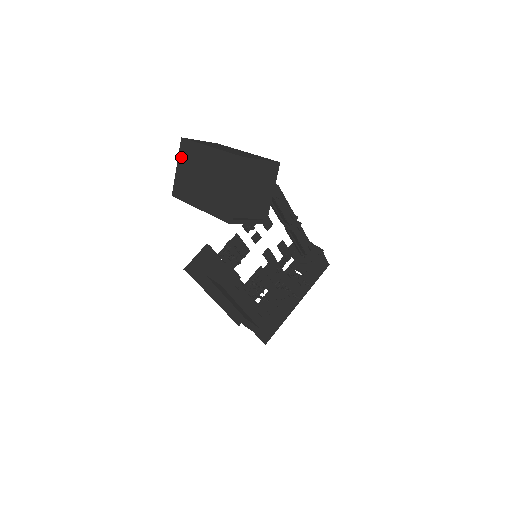
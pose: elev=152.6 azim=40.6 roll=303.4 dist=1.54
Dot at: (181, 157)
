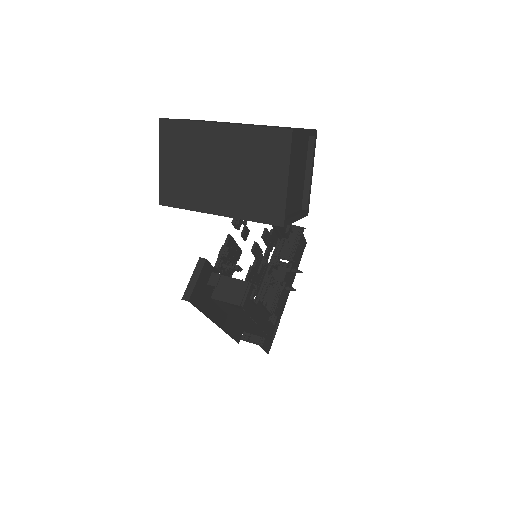
Dot at: (166, 147)
